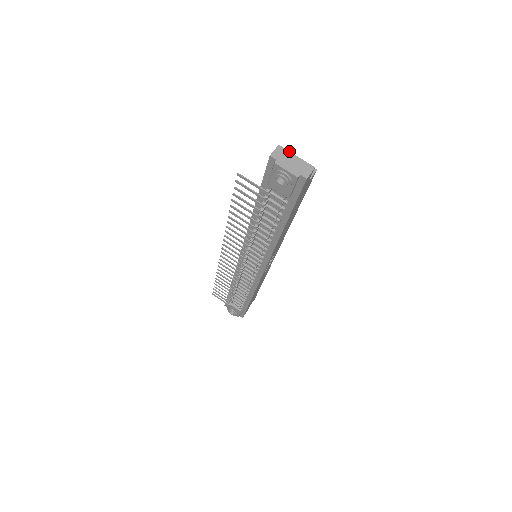
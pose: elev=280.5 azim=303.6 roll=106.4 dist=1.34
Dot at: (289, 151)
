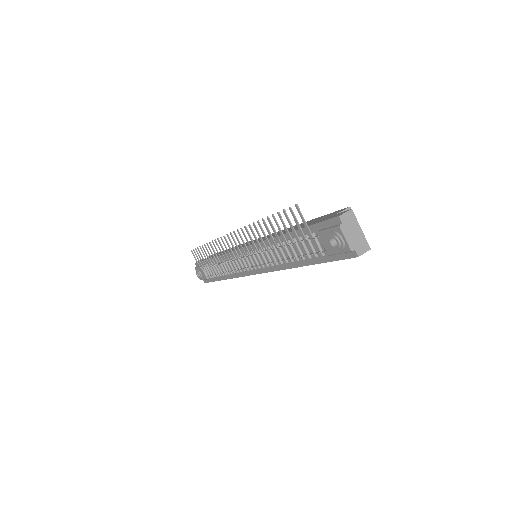
Dot at: occluded
